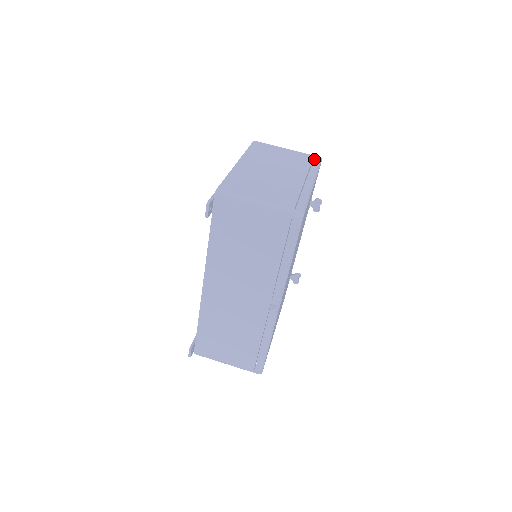
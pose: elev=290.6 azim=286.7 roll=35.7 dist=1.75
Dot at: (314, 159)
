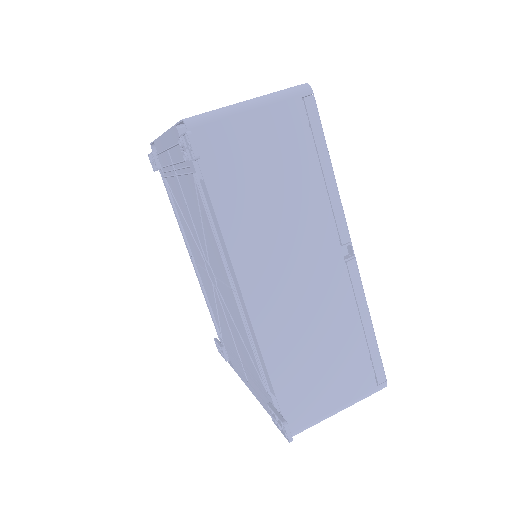
Dot at: occluded
